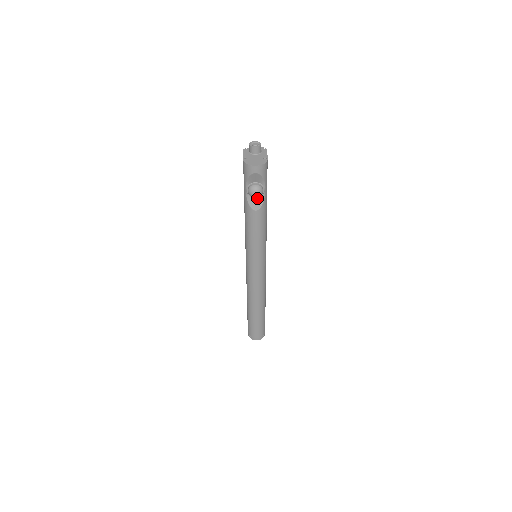
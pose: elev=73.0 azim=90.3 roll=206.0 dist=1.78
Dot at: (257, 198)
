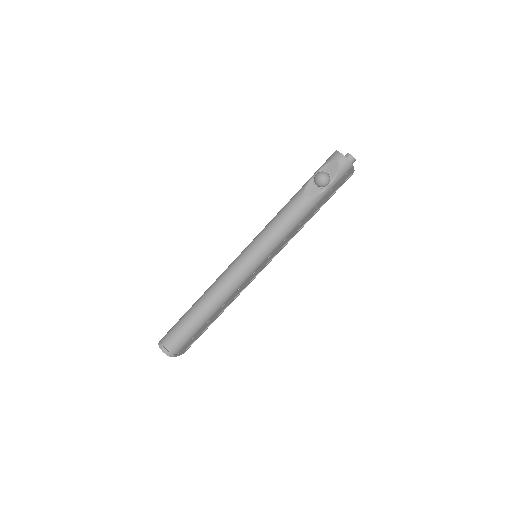
Dot at: (316, 188)
